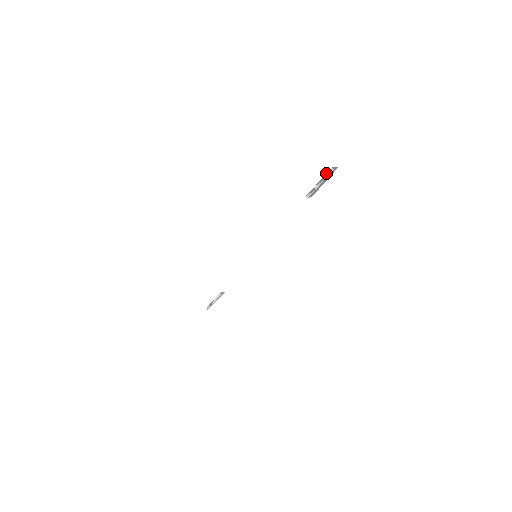
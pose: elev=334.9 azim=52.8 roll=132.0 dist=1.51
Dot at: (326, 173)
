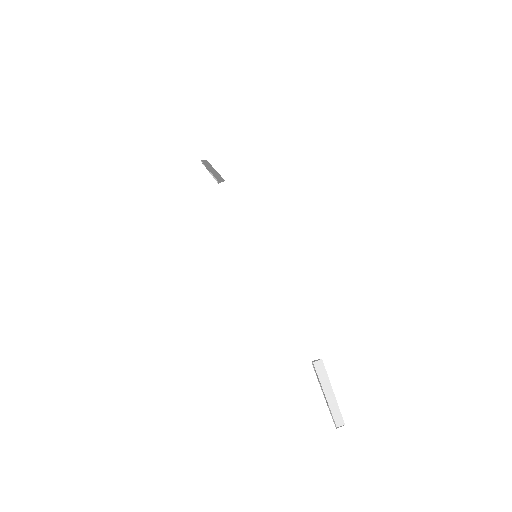
Dot at: (331, 413)
